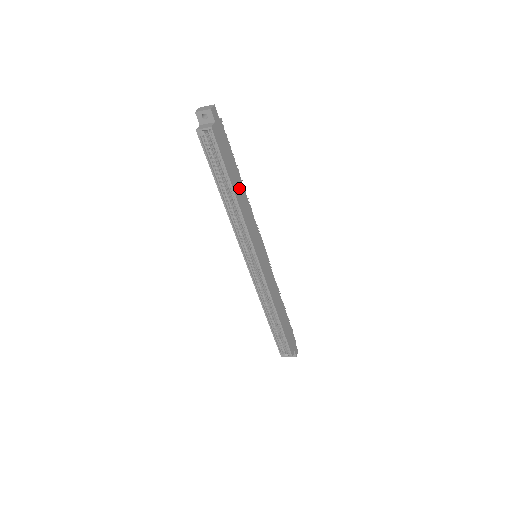
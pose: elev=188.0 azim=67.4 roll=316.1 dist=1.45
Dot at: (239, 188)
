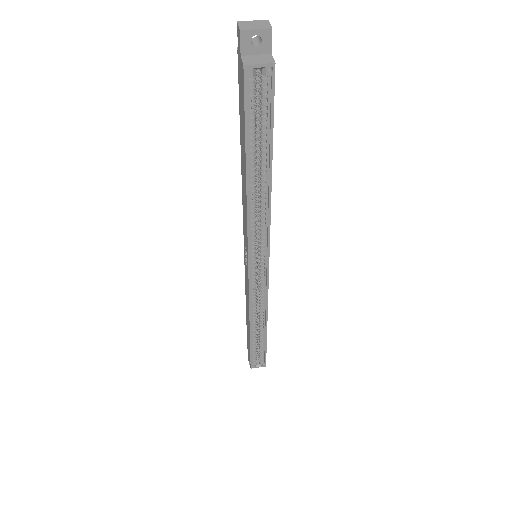
Dot at: occluded
